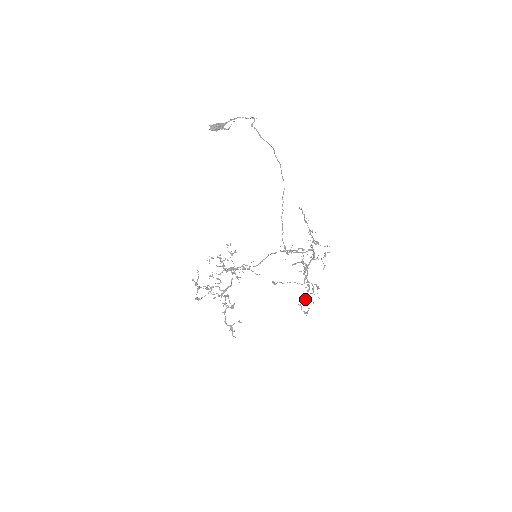
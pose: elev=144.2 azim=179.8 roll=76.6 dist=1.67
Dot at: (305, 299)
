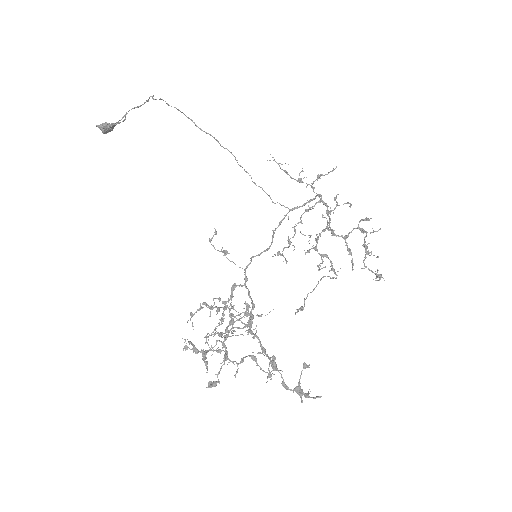
Dot at: (365, 249)
